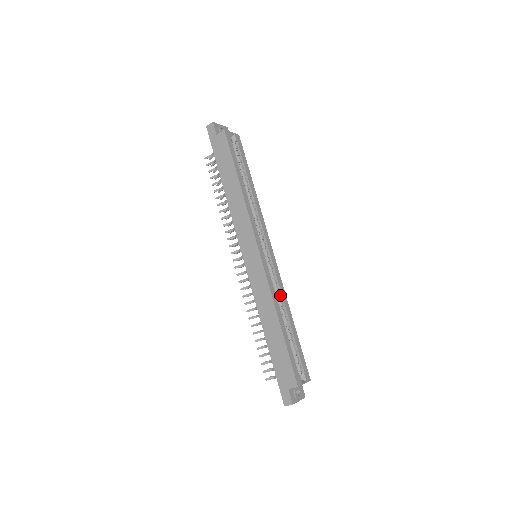
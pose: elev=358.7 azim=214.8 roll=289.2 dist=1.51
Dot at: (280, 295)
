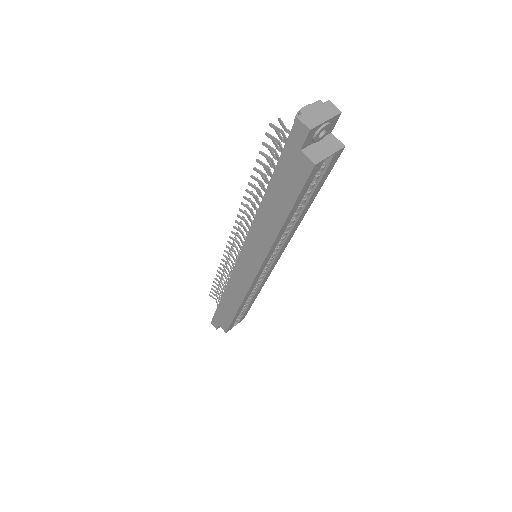
Dot at: (257, 287)
